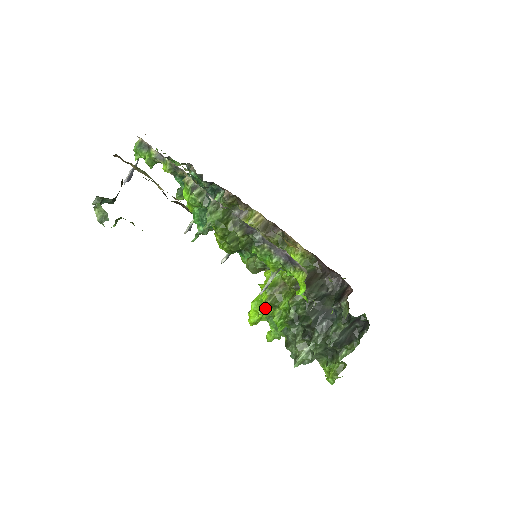
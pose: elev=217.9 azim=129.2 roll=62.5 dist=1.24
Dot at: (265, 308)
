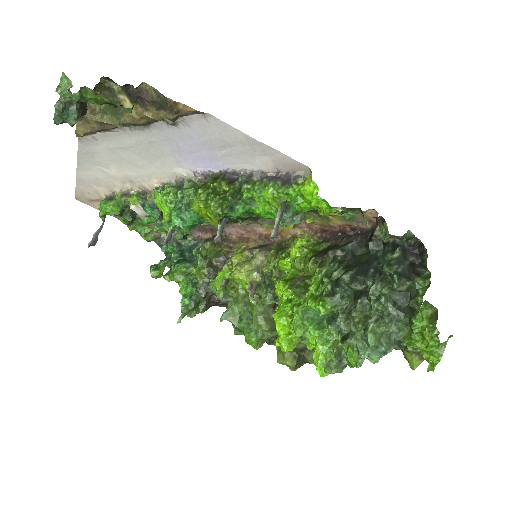
Dot at: (292, 303)
